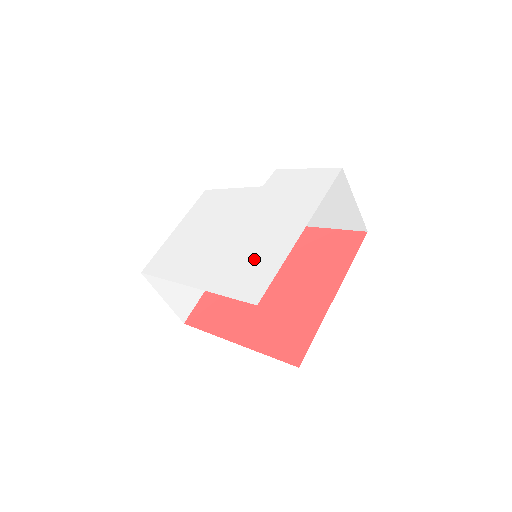
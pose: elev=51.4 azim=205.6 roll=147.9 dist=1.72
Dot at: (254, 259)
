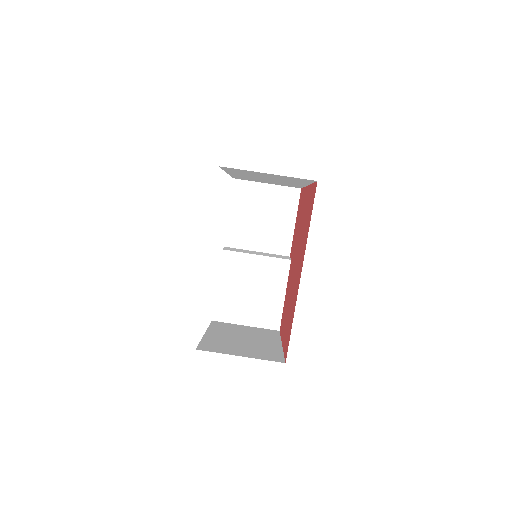
Dot at: occluded
